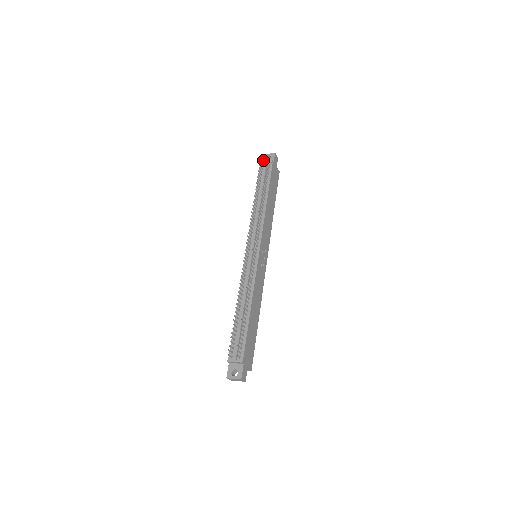
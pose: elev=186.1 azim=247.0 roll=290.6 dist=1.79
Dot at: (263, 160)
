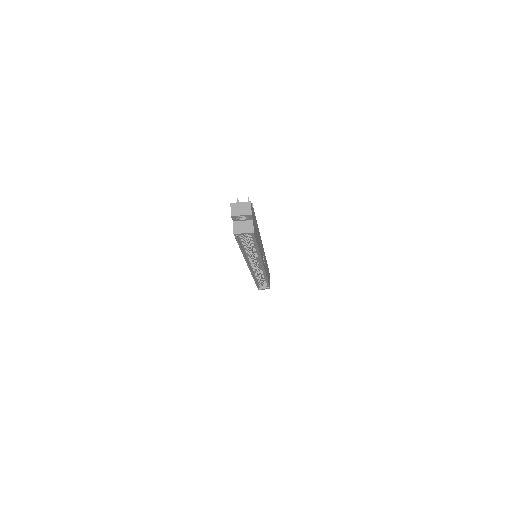
Dot at: occluded
